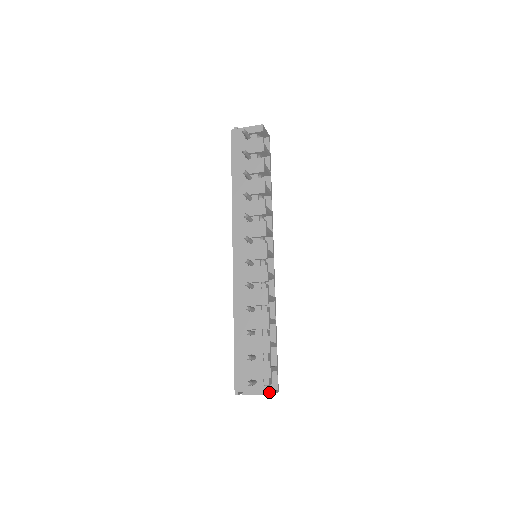
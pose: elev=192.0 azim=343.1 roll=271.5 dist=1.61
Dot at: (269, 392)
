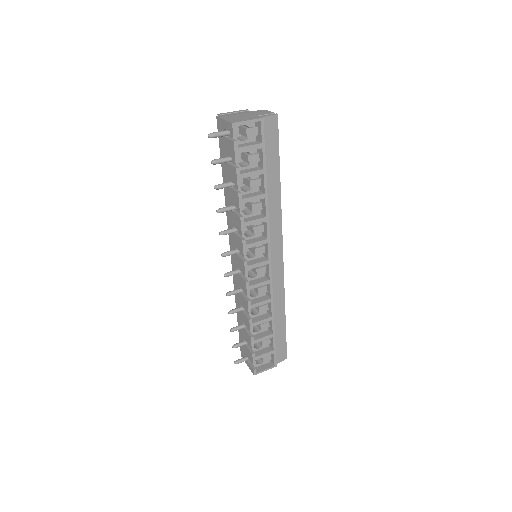
Dot at: (253, 373)
